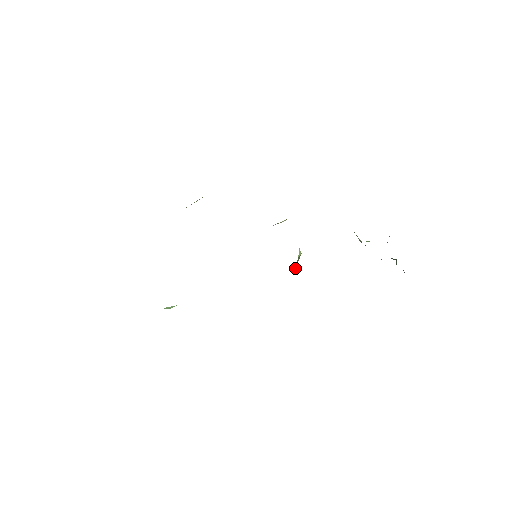
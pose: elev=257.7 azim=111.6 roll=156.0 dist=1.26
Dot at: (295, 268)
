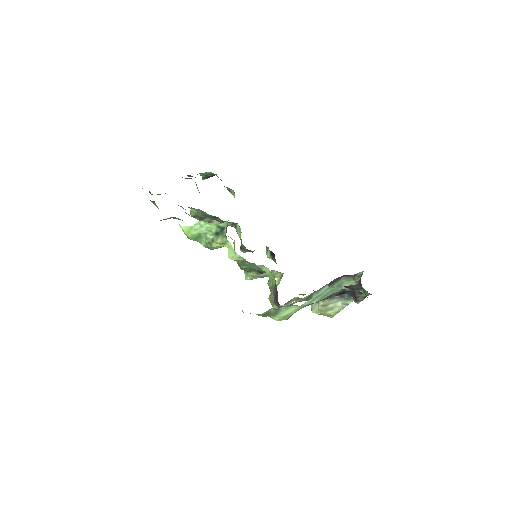
Dot at: occluded
